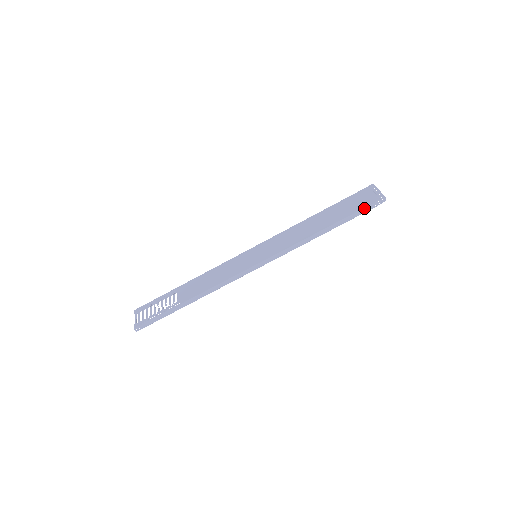
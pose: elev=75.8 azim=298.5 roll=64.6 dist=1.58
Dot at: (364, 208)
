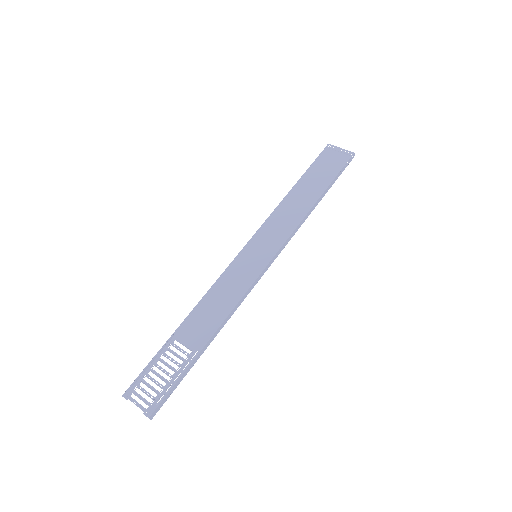
Dot at: (342, 169)
